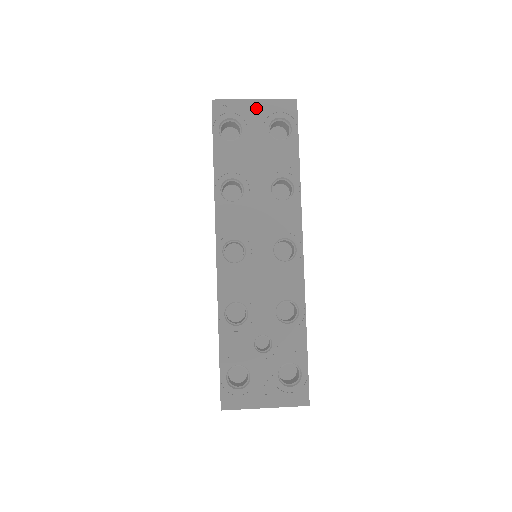
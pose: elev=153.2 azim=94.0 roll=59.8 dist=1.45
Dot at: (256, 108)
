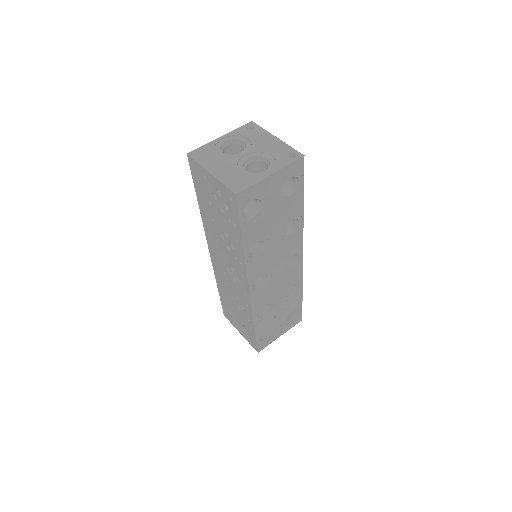
Dot at: (273, 181)
